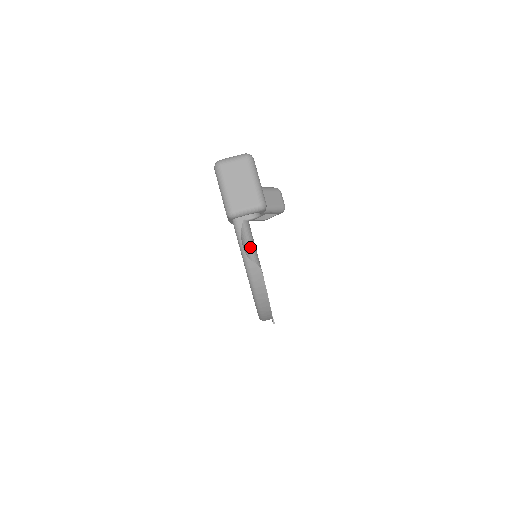
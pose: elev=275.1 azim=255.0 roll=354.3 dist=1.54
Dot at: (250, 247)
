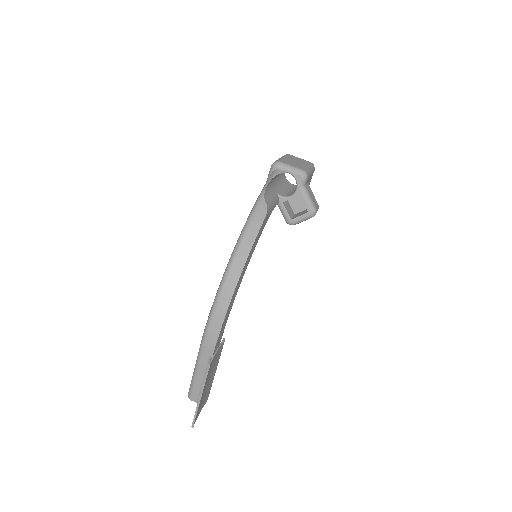
Dot at: (270, 199)
